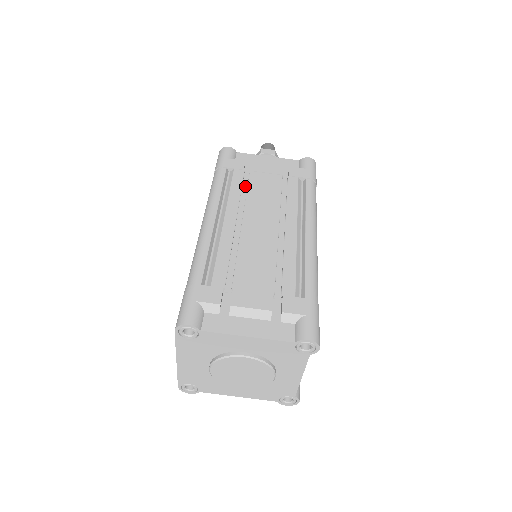
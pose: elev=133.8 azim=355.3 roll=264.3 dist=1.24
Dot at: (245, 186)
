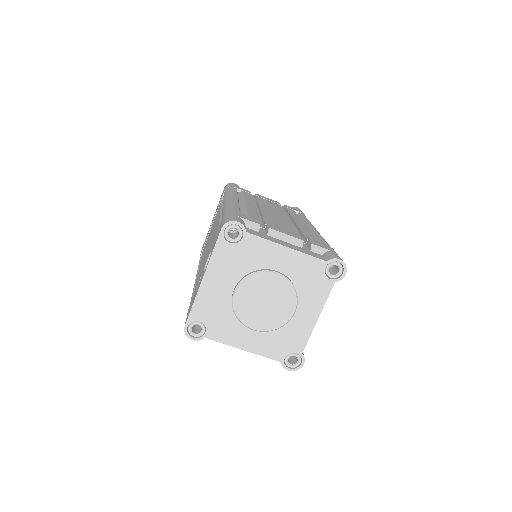
Dot at: occluded
